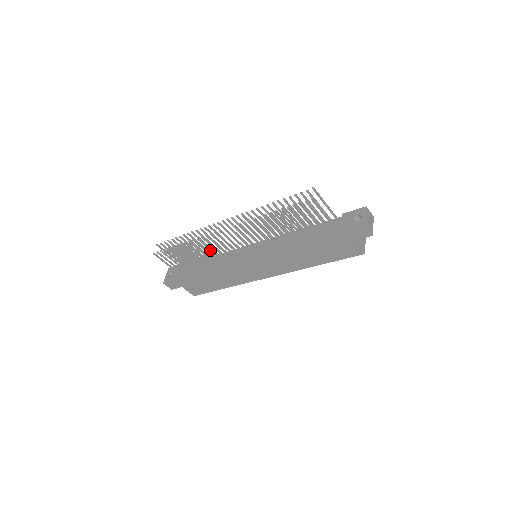
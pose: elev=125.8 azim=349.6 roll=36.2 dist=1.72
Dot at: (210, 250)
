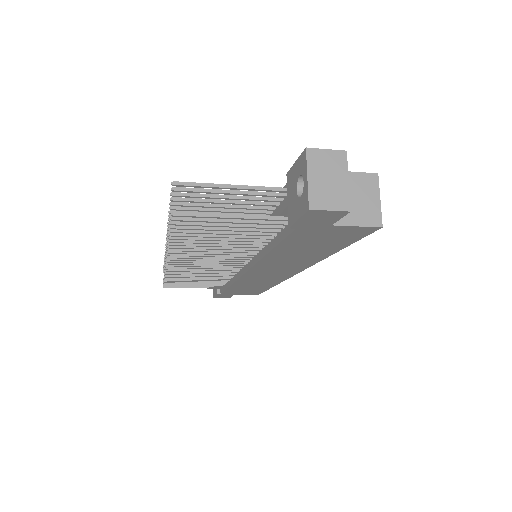
Dot at: (196, 274)
